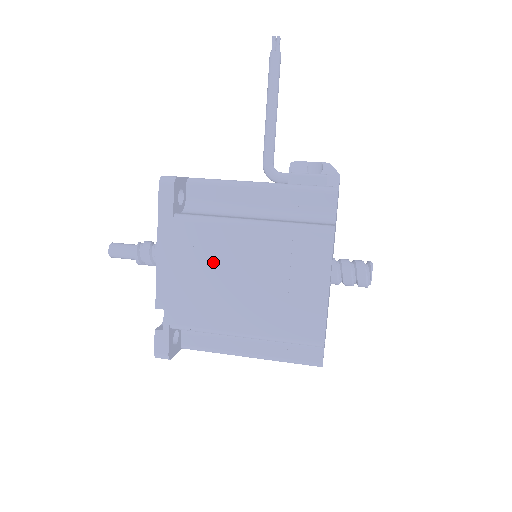
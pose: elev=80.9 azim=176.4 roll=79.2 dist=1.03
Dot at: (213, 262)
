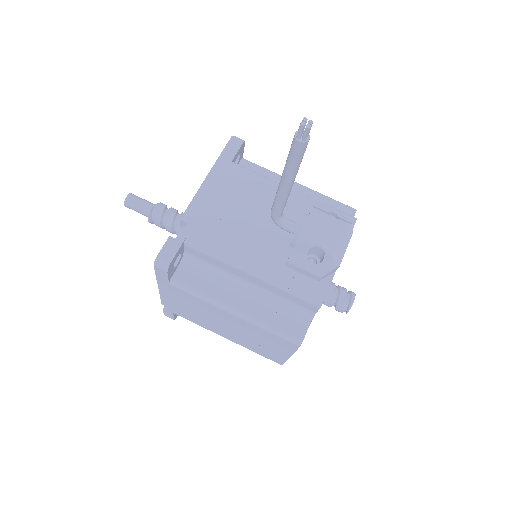
Dot at: (204, 311)
